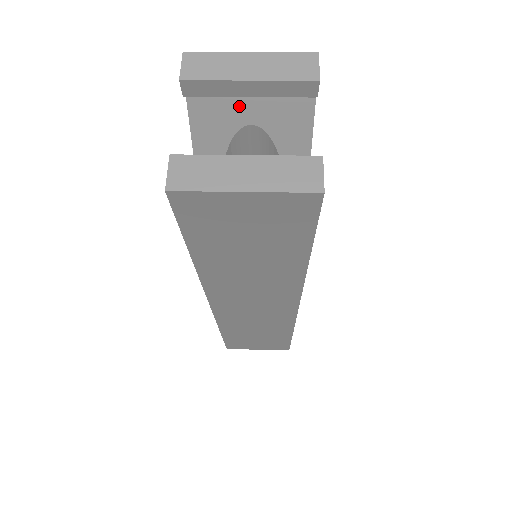
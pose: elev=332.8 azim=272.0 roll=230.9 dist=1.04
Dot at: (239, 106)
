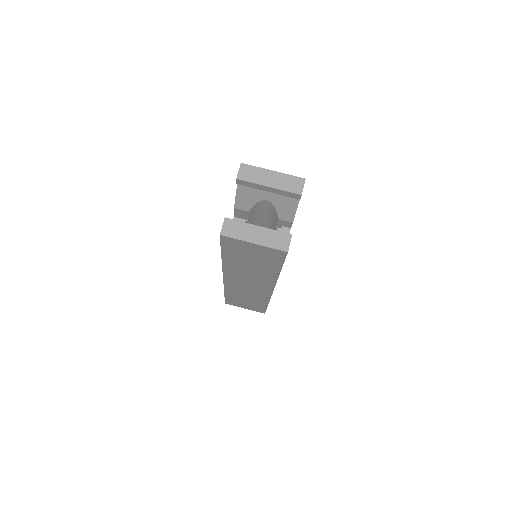
Dot at: (262, 192)
